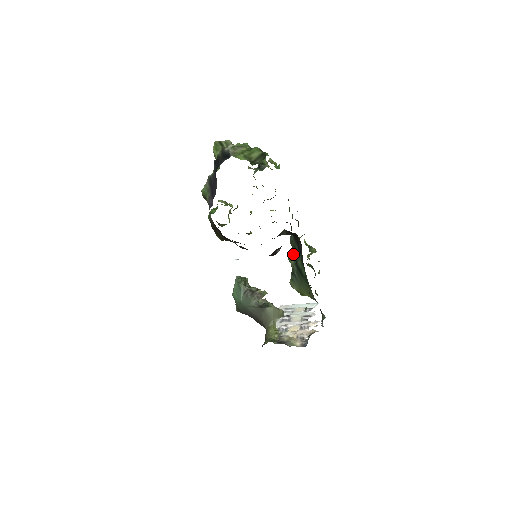
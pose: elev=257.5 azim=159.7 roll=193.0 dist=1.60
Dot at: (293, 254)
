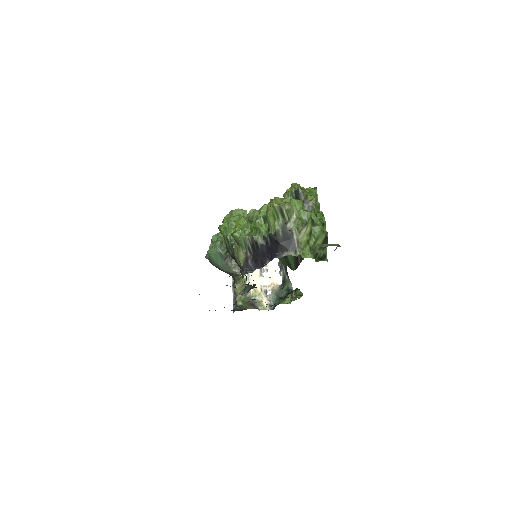
Dot at: occluded
